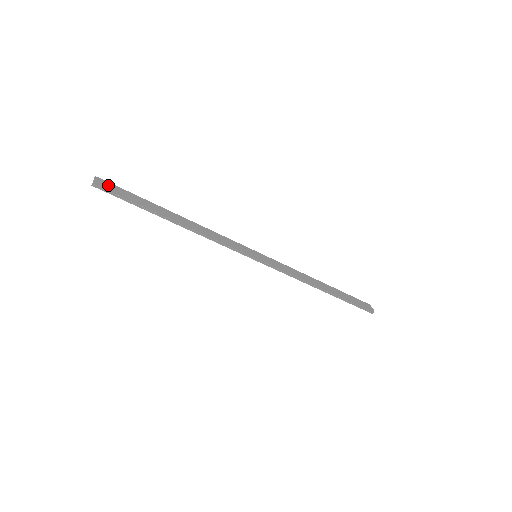
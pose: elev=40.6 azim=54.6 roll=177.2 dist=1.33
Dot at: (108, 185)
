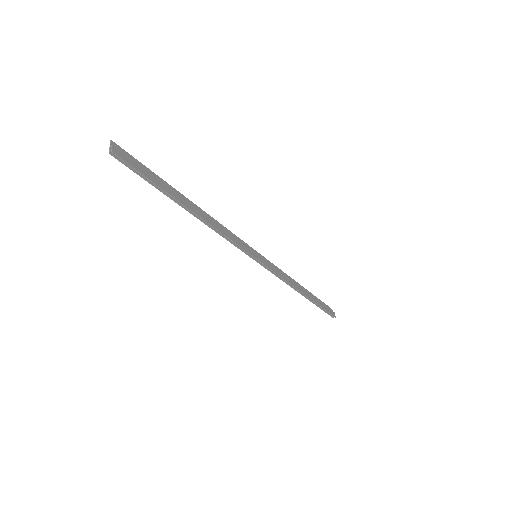
Dot at: (127, 155)
